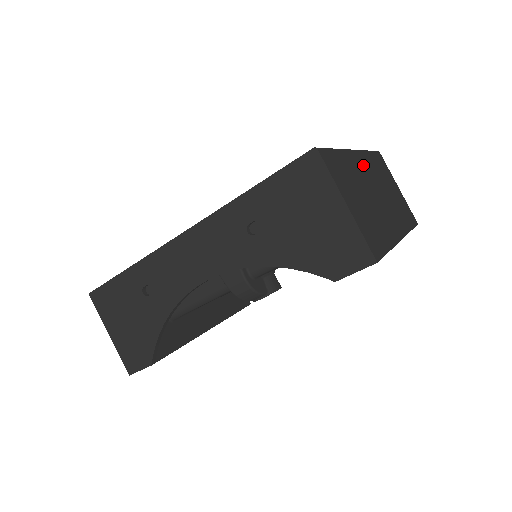
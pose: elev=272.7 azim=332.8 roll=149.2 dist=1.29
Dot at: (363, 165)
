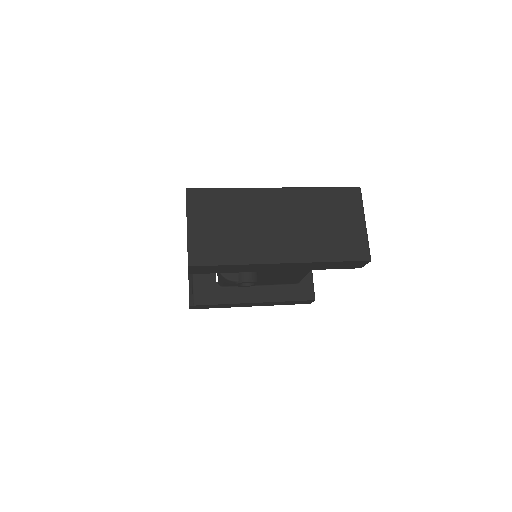
Dot at: (277, 200)
